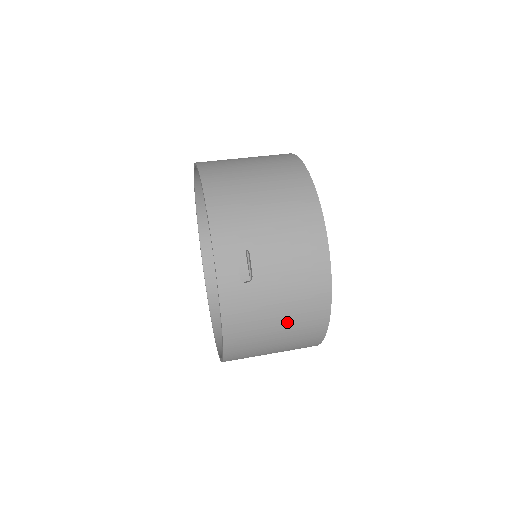
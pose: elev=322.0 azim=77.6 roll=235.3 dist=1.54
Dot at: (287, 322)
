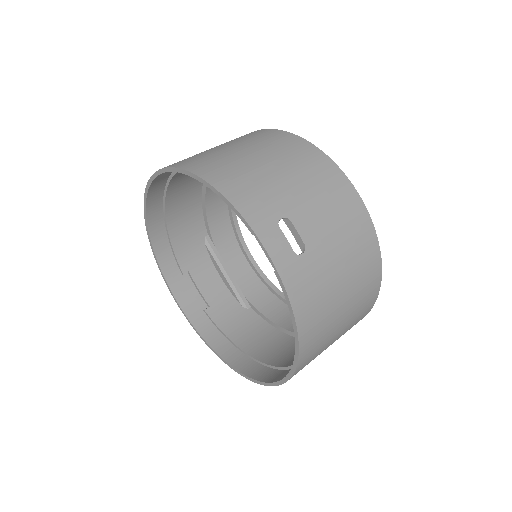
Dot at: (350, 287)
